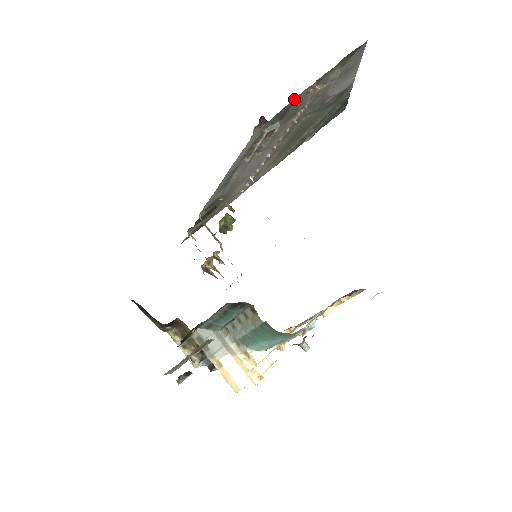
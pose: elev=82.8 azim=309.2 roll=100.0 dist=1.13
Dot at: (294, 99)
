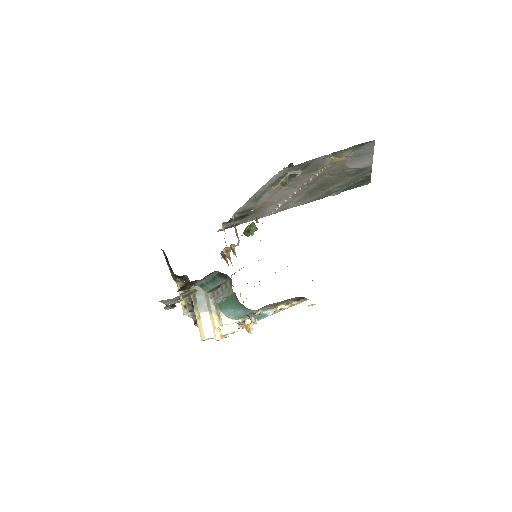
Dot at: (313, 159)
